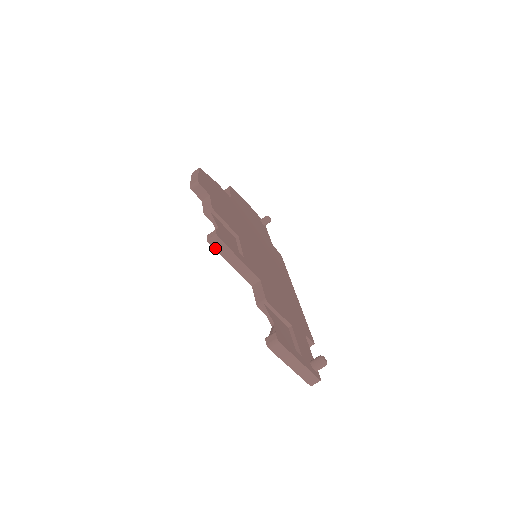
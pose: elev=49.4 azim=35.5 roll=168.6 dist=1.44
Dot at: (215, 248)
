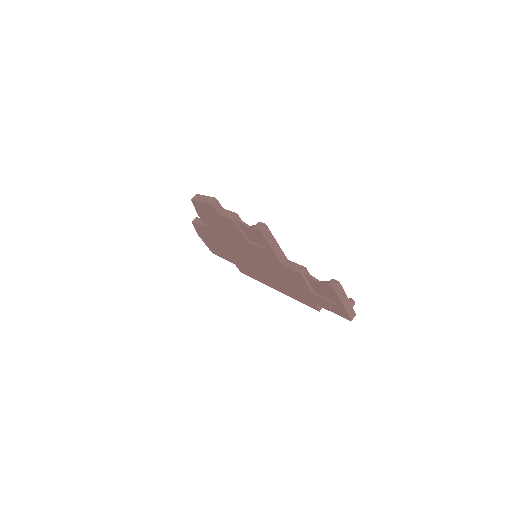
Dot at: (264, 235)
